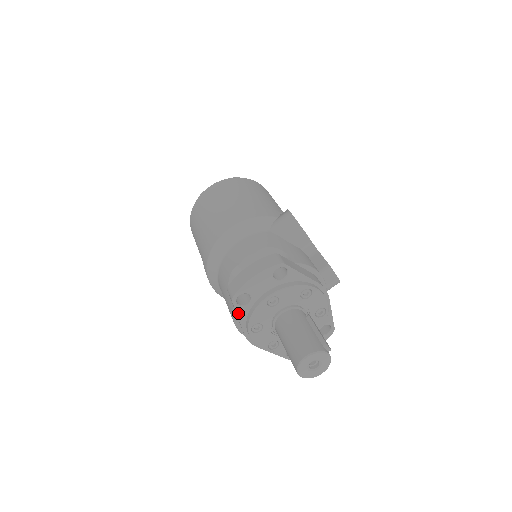
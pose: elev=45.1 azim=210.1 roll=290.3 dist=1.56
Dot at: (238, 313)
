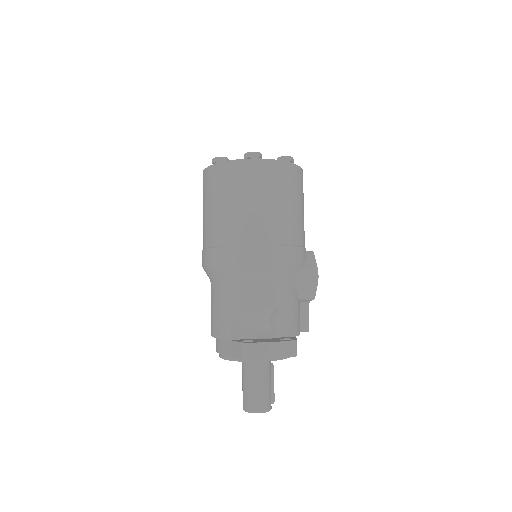
Dot at: (234, 357)
